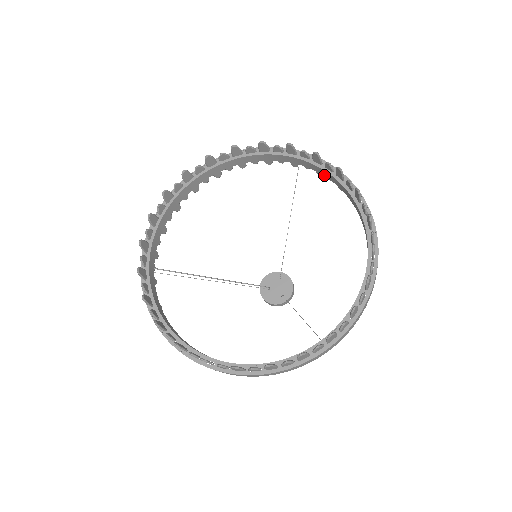
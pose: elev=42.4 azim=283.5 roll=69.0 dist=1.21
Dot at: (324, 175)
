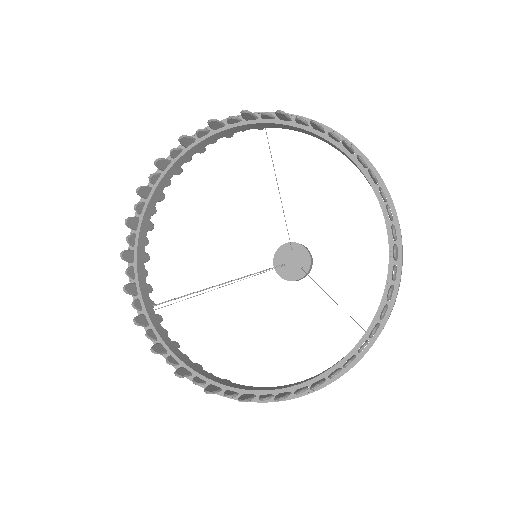
Dot at: (299, 131)
